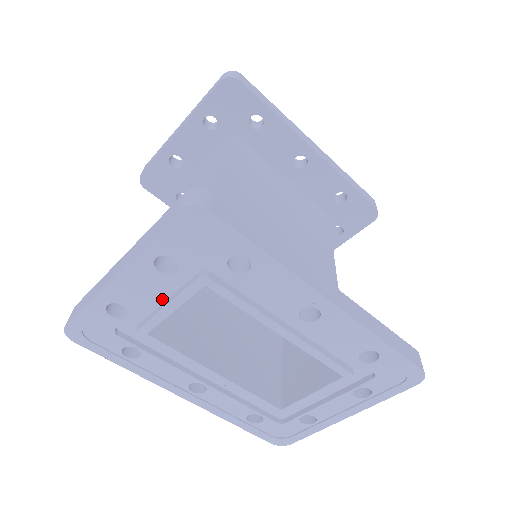
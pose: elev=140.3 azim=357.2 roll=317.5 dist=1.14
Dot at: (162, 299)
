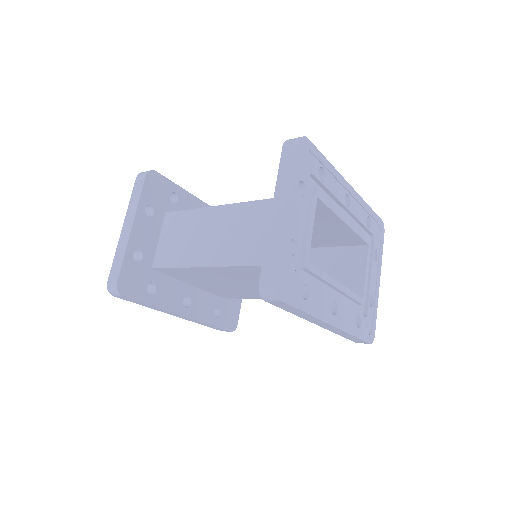
Dot at: (302, 228)
